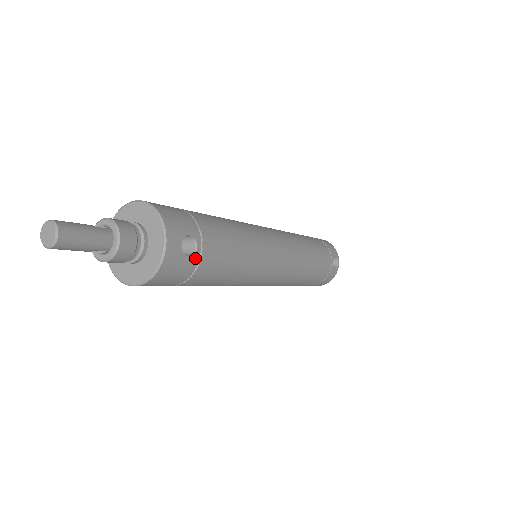
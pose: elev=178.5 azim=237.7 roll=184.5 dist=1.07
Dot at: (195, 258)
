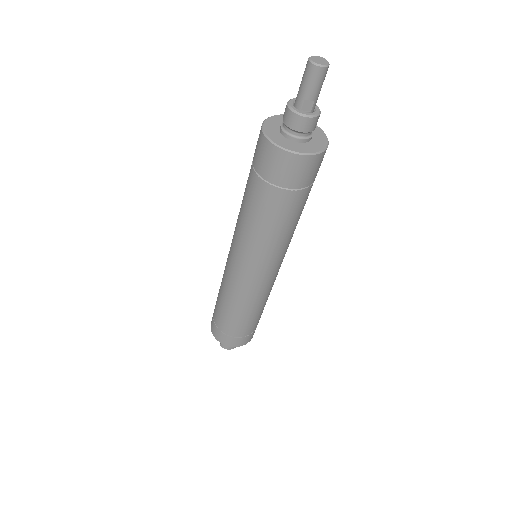
Dot at: occluded
